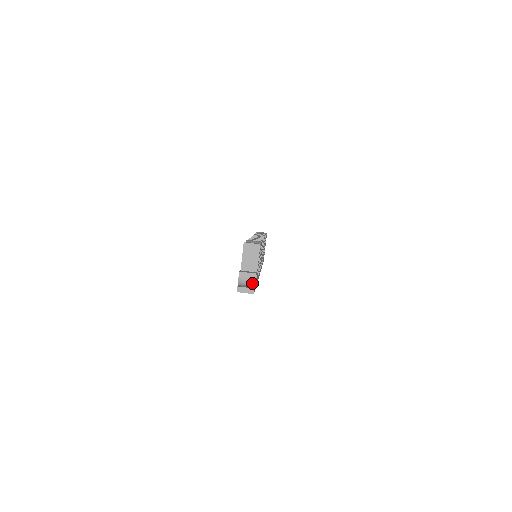
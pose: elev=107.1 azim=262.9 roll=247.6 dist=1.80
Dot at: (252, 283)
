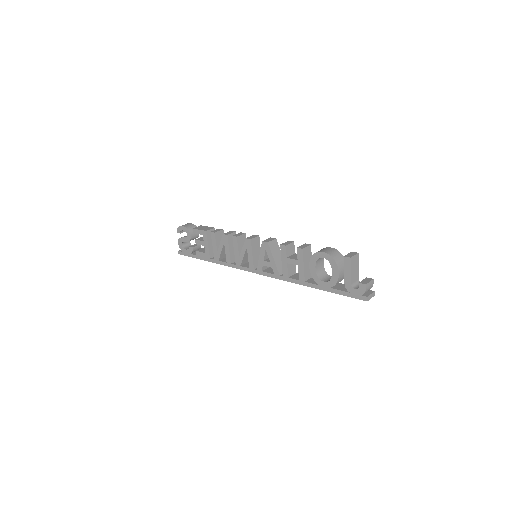
Dot at: occluded
